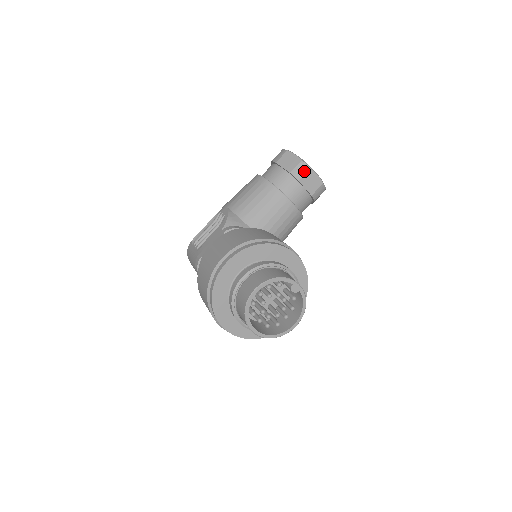
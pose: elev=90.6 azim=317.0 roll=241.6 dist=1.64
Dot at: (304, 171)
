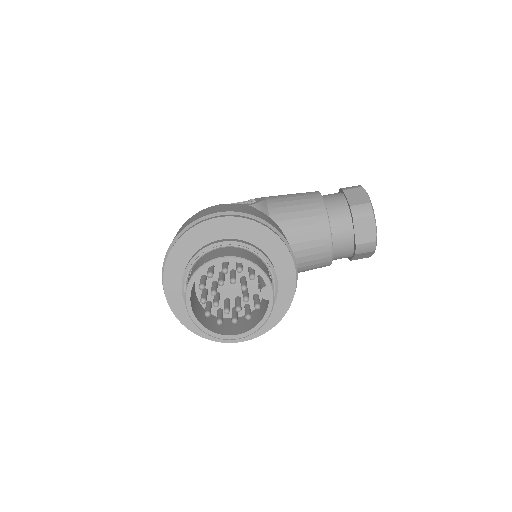
Dot at: (365, 214)
